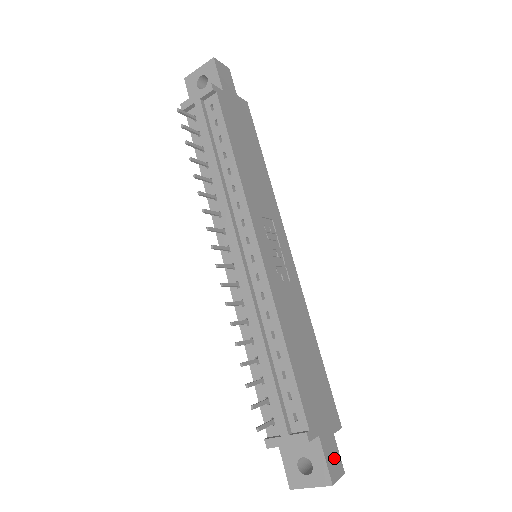
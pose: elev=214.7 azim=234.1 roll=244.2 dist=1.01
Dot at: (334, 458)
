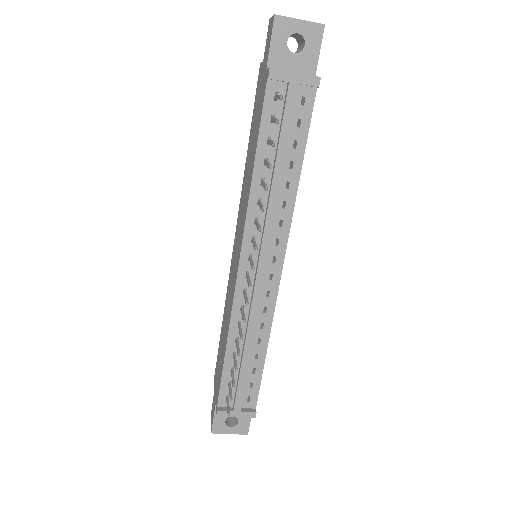
Dot at: occluded
